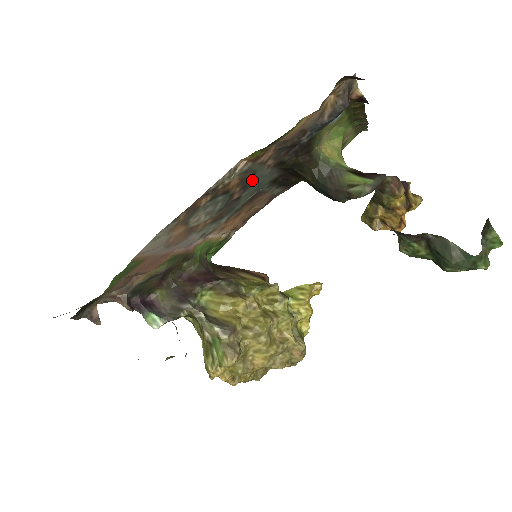
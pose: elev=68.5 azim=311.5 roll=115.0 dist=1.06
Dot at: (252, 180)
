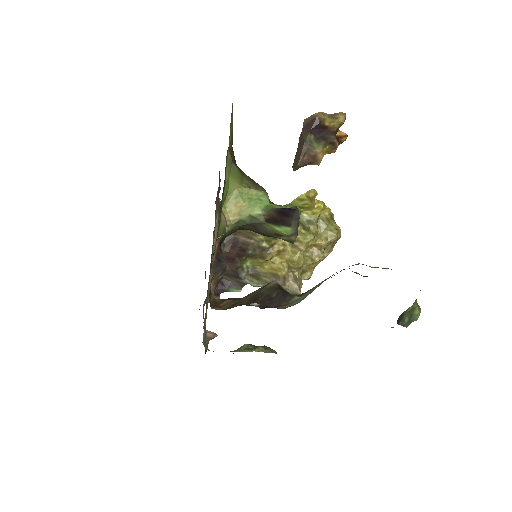
Dot at: occluded
